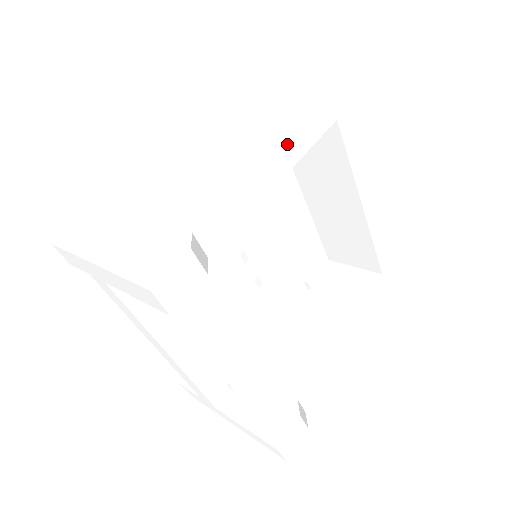
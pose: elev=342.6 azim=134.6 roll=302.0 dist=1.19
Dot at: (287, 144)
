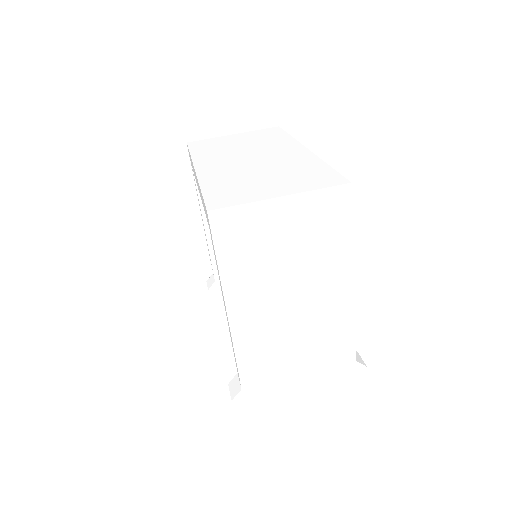
Dot at: (351, 270)
